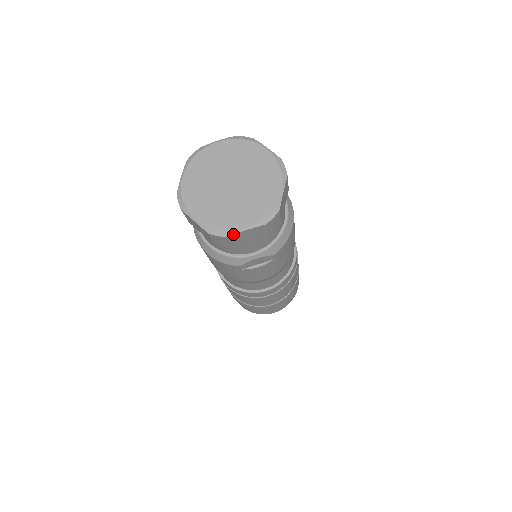
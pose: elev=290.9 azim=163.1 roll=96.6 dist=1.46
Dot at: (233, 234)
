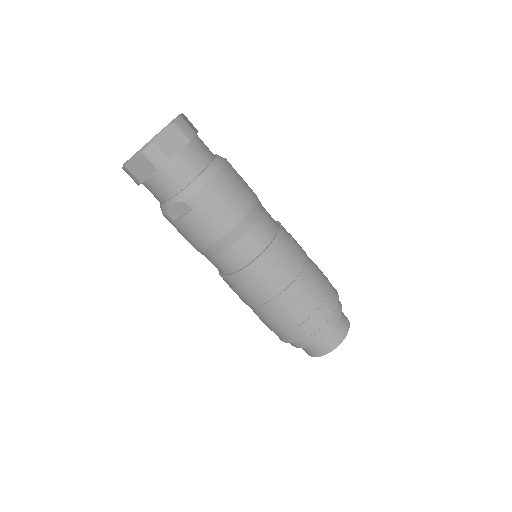
Dot at: (127, 163)
